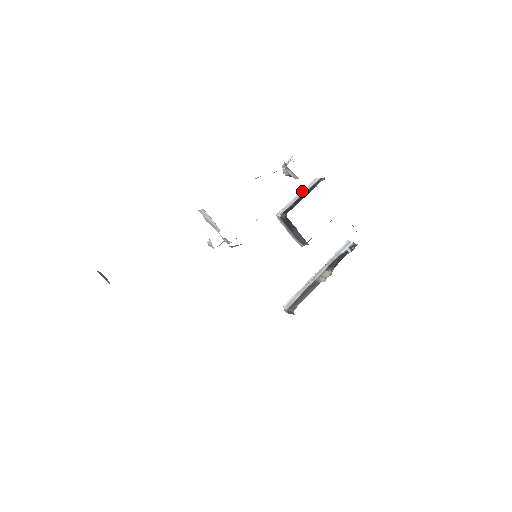
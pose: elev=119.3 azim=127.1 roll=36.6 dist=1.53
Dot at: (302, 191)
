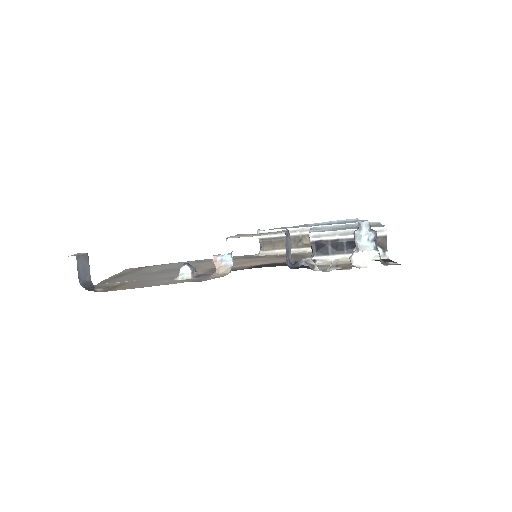
Dot at: occluded
